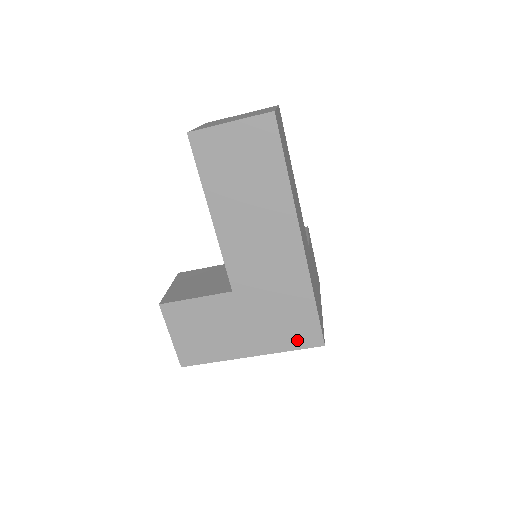
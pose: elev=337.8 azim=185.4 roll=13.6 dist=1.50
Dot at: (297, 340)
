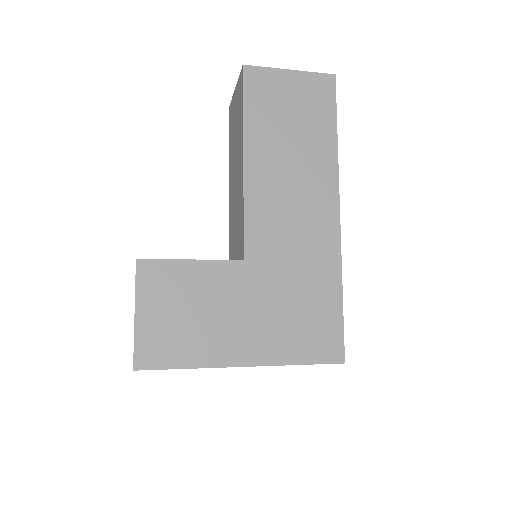
Dot at: (311, 349)
